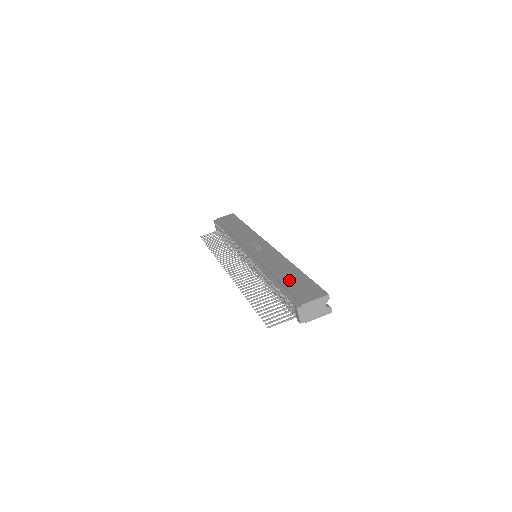
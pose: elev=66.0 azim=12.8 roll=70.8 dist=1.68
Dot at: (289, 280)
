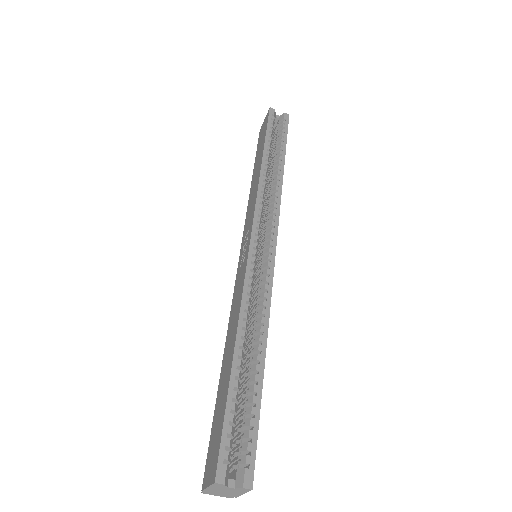
Dot at: (220, 393)
